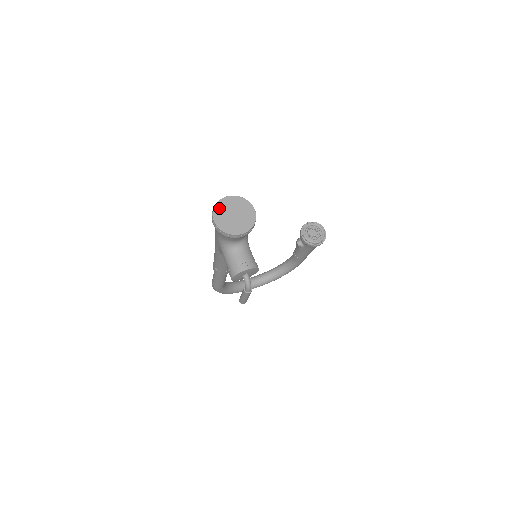
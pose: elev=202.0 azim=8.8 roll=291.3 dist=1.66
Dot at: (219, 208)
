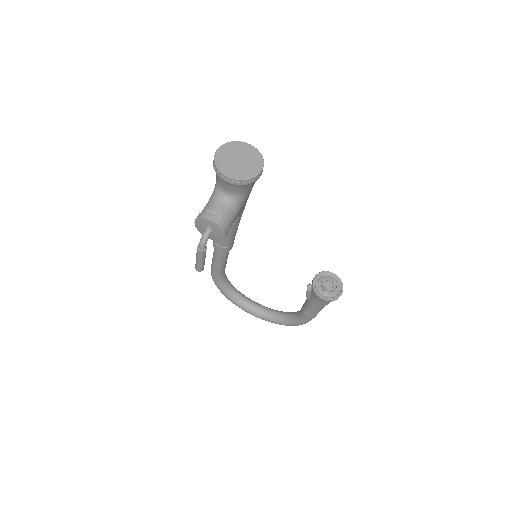
Dot at: (233, 146)
